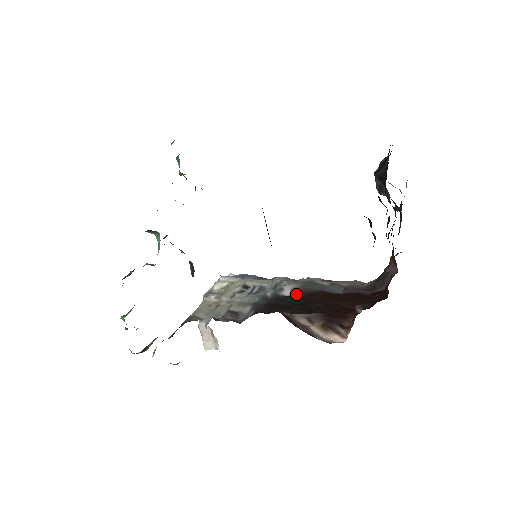
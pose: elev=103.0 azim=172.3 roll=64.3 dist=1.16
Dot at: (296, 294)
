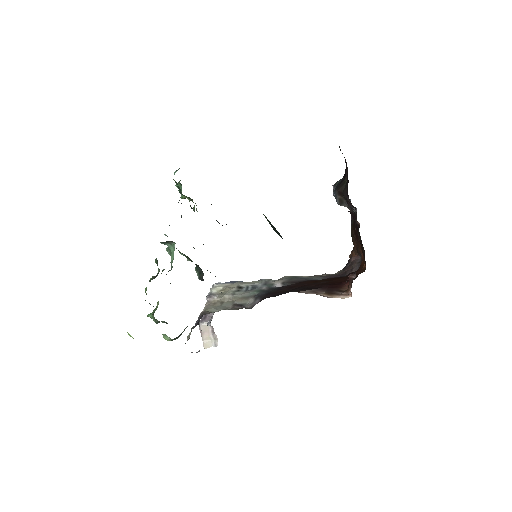
Dot at: (287, 285)
